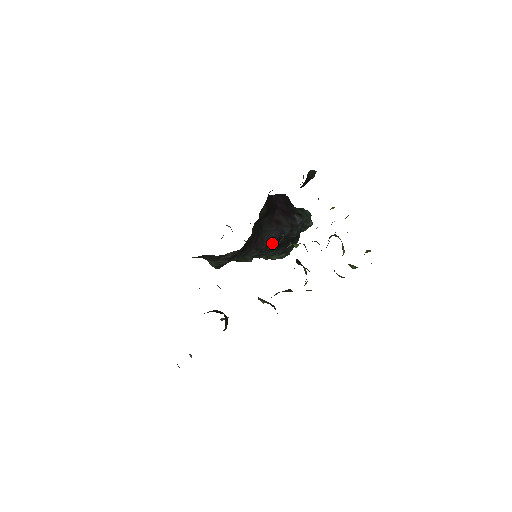
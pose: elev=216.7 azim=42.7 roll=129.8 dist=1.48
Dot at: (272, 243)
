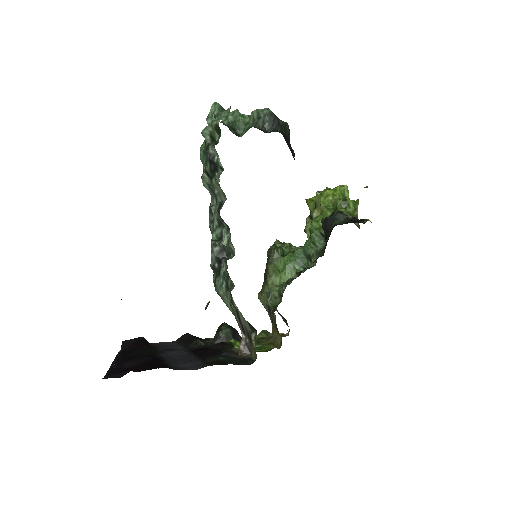
Dot at: occluded
